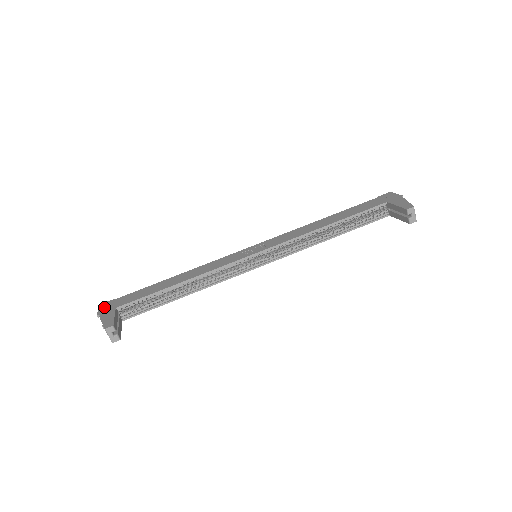
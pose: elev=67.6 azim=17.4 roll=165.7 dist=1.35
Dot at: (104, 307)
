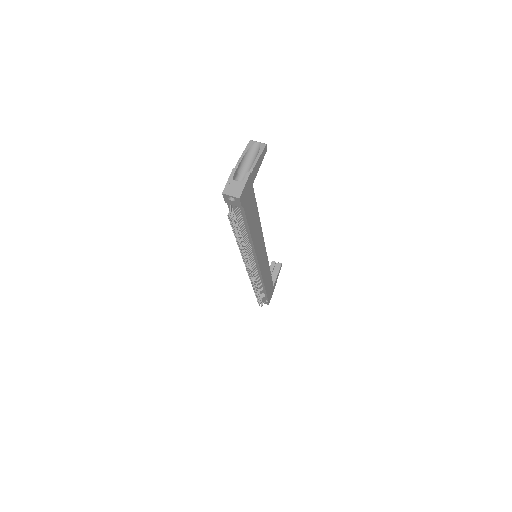
Dot at: occluded
